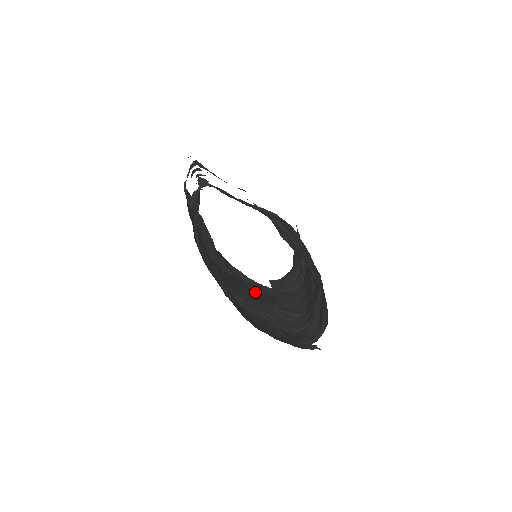
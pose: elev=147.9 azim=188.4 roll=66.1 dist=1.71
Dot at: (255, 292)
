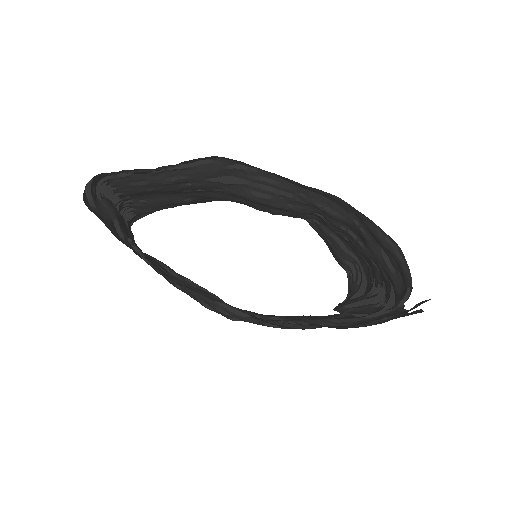
Dot at: occluded
